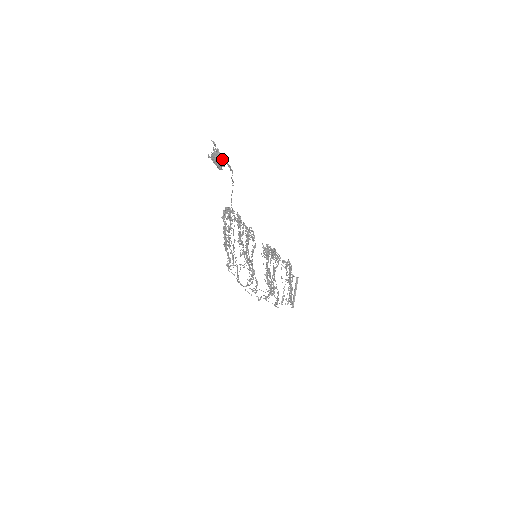
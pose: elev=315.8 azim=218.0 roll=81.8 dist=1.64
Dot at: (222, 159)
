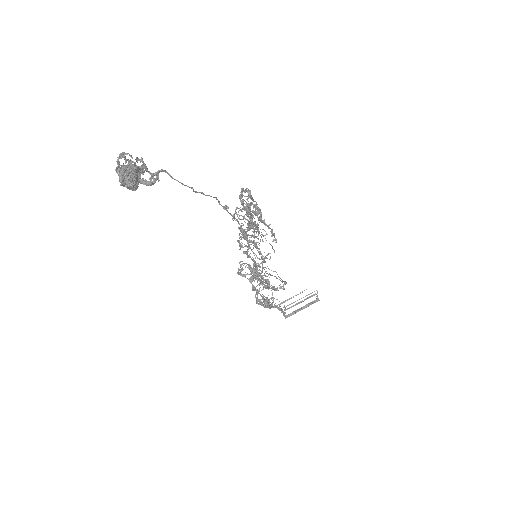
Dot at: (122, 185)
